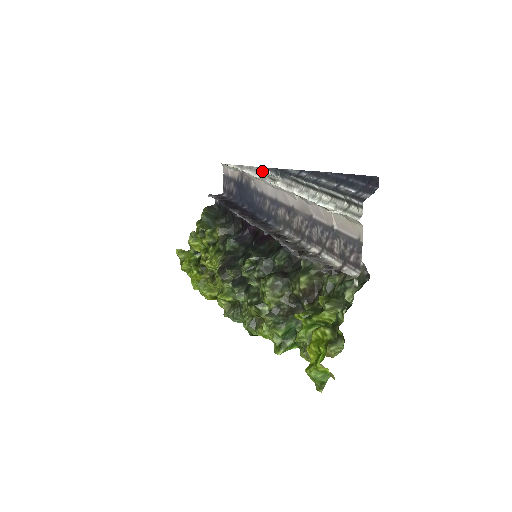
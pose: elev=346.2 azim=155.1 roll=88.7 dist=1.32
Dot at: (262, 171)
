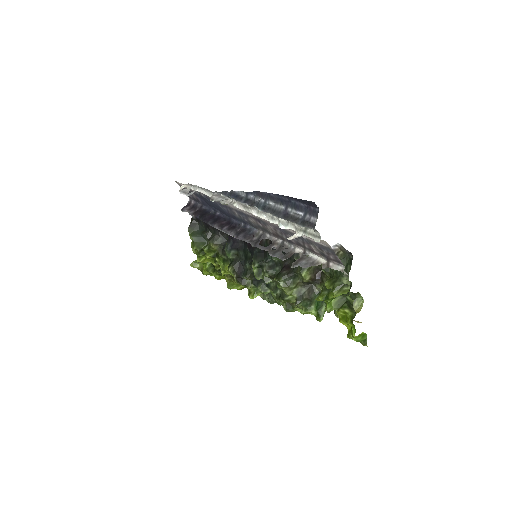
Dot at: (214, 194)
